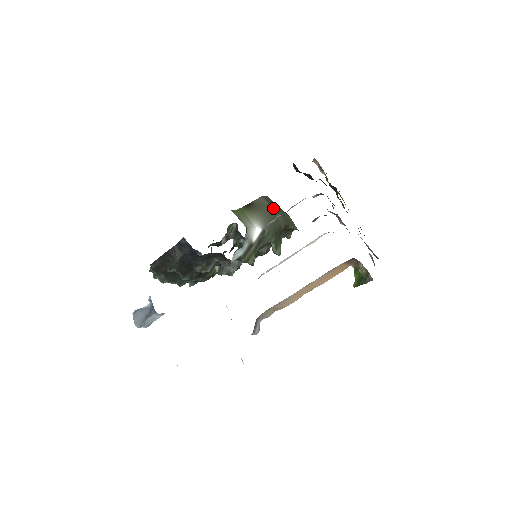
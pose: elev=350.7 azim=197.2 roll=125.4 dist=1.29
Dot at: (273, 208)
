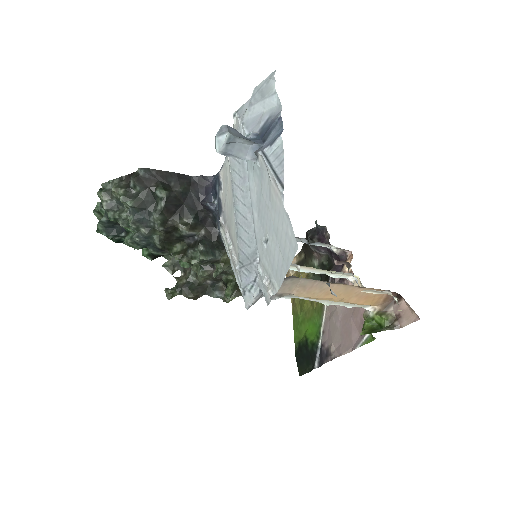
Dot at: occluded
